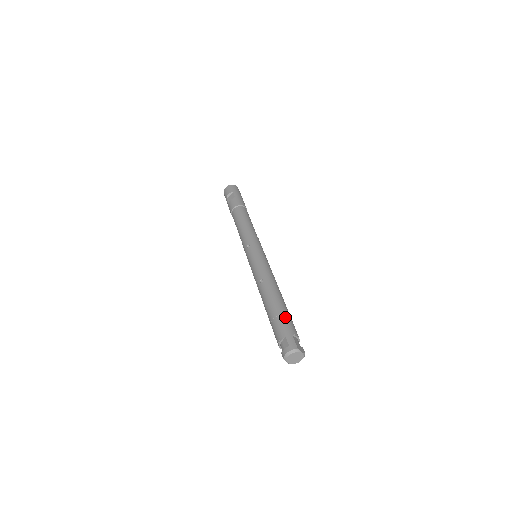
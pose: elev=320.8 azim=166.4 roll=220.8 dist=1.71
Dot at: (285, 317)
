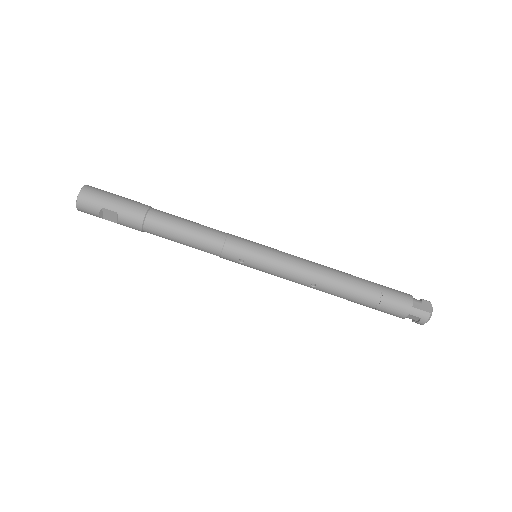
Dot at: (385, 298)
